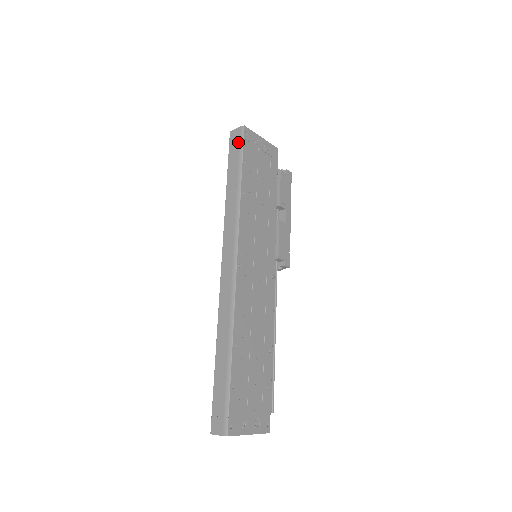
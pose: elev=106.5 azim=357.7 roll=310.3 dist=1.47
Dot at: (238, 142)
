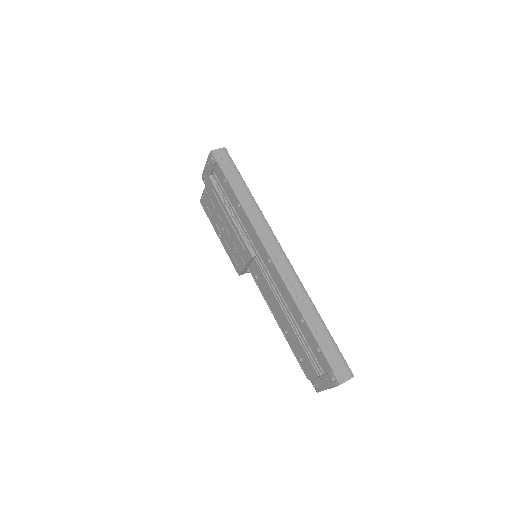
Dot at: (228, 160)
